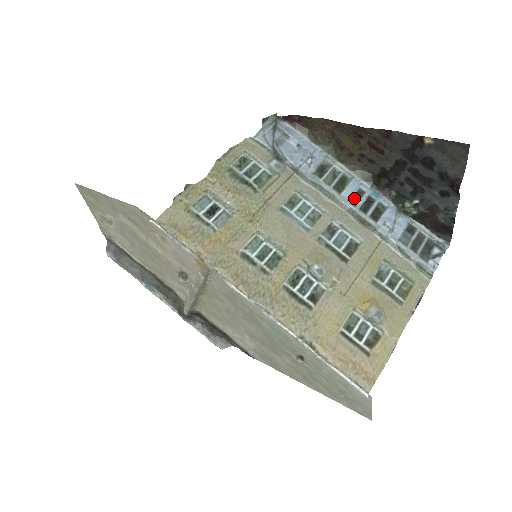
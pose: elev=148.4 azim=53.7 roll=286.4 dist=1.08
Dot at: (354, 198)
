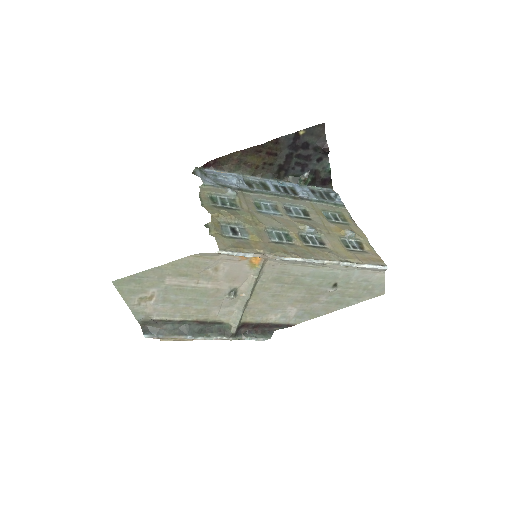
Dot at: (277, 190)
